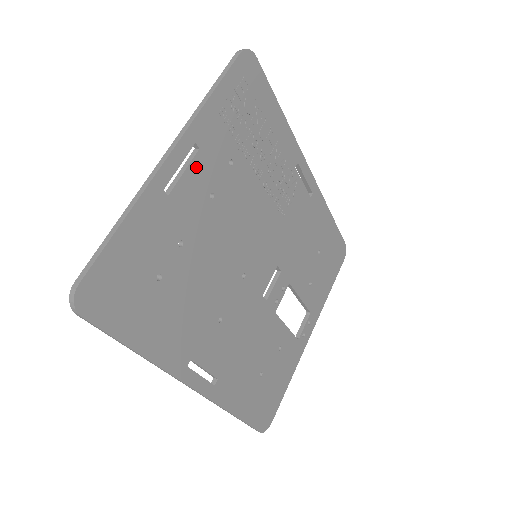
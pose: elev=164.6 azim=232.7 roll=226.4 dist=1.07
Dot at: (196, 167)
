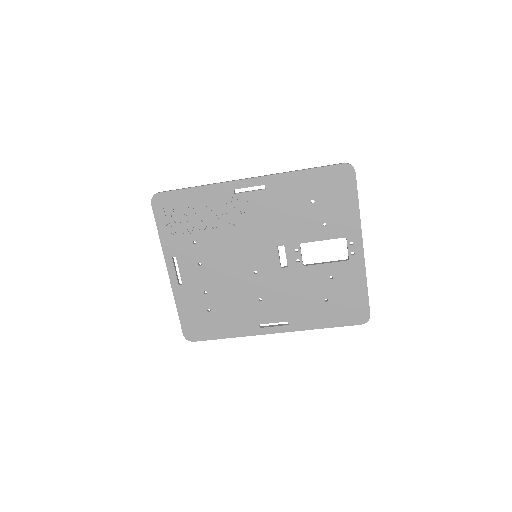
Dot at: (182, 264)
